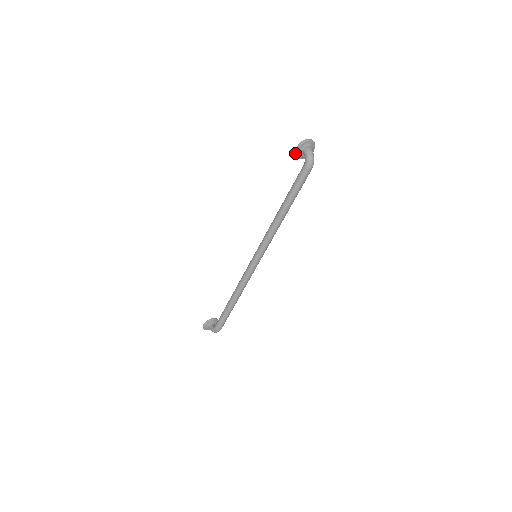
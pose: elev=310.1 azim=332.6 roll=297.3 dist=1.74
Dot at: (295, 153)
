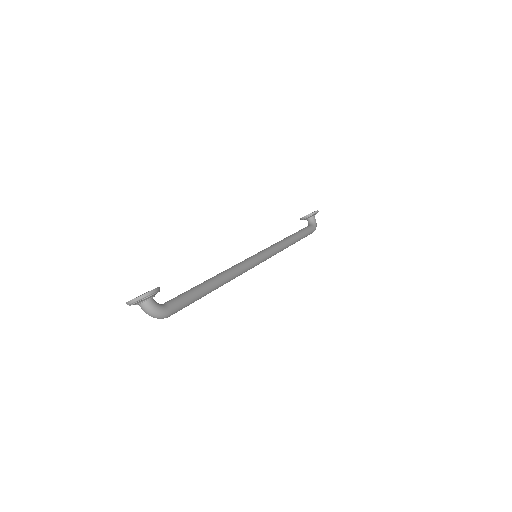
Dot at: occluded
